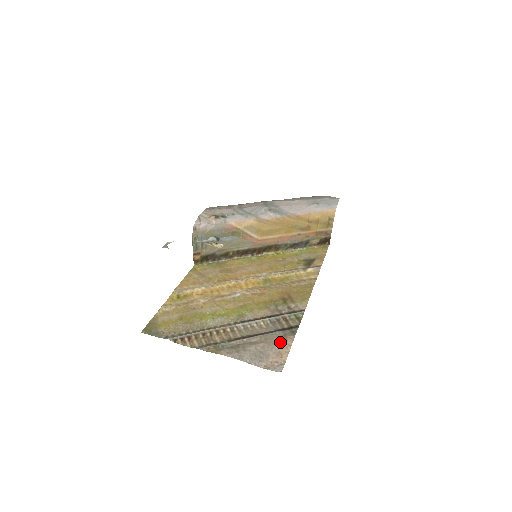
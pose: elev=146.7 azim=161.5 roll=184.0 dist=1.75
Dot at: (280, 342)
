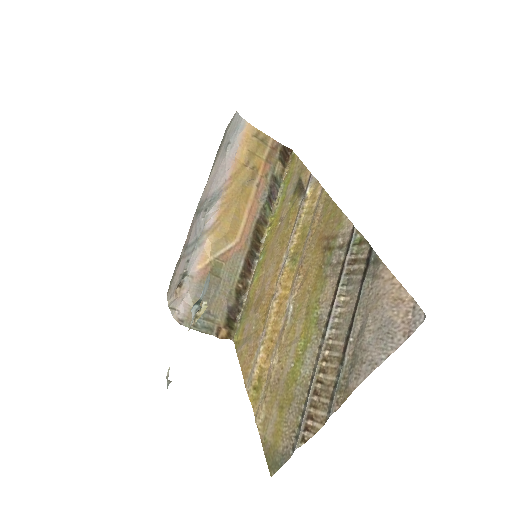
Dot at: (379, 290)
